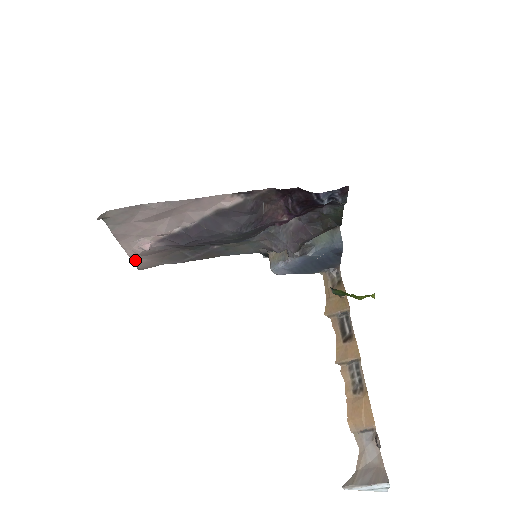
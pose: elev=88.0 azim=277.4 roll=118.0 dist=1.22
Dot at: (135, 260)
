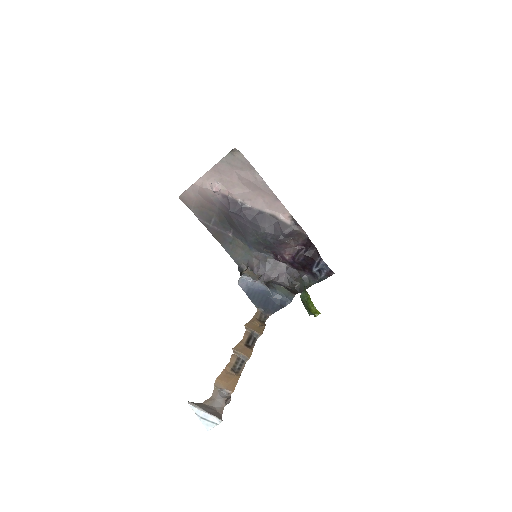
Dot at: (190, 189)
